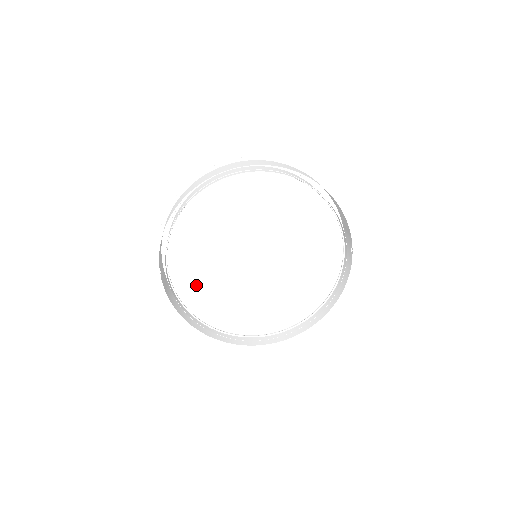
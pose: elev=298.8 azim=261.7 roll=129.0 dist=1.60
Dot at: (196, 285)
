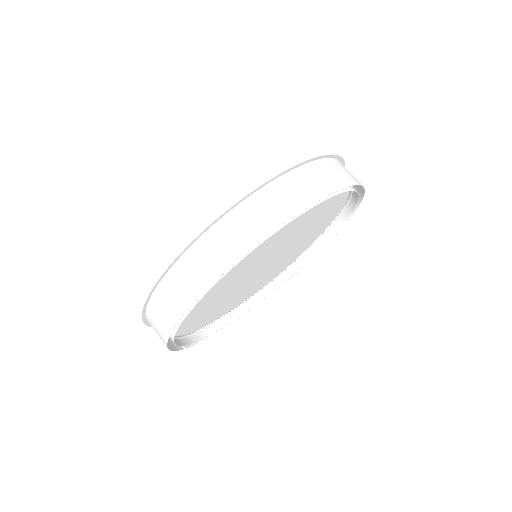
Dot at: (214, 314)
